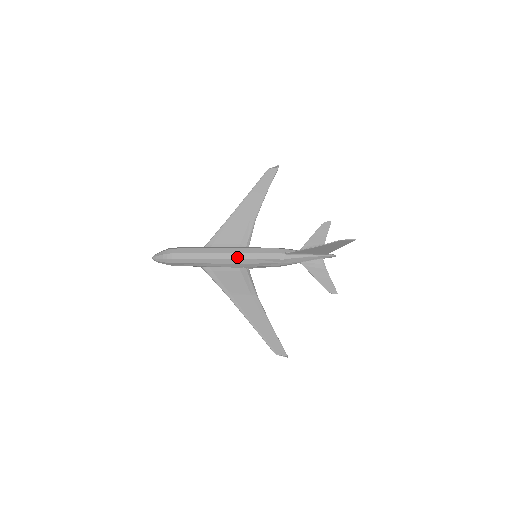
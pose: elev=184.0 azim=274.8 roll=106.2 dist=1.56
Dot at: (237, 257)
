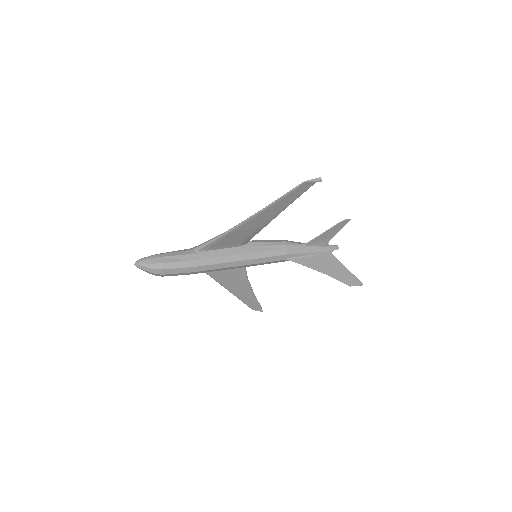
Dot at: occluded
